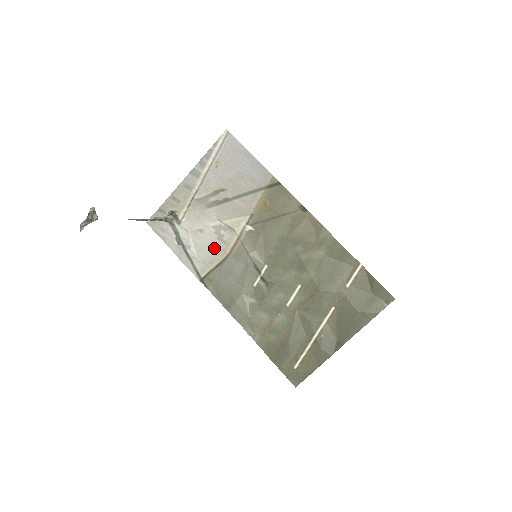
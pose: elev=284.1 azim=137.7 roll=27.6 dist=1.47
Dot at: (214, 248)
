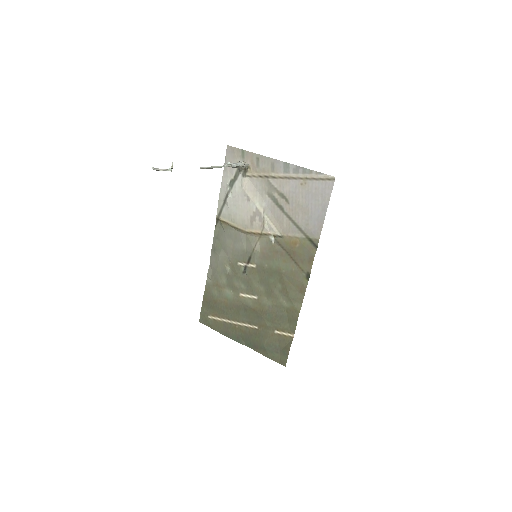
Dot at: (243, 218)
